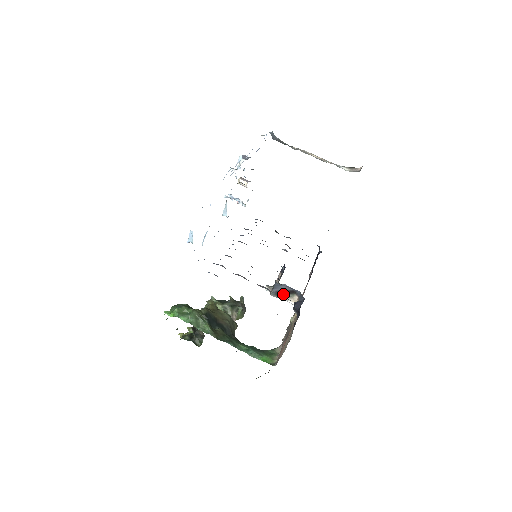
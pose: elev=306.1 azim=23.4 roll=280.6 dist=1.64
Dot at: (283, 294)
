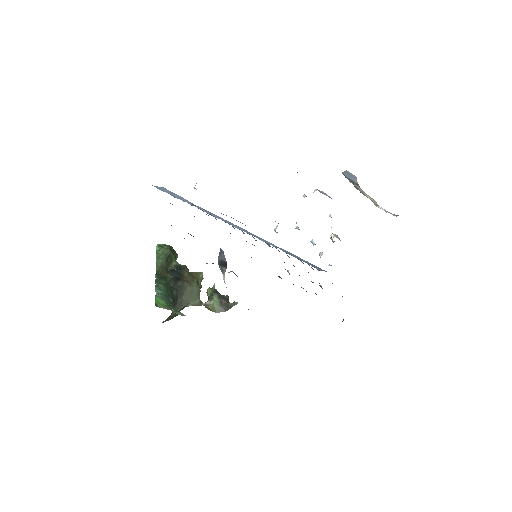
Dot at: (222, 266)
